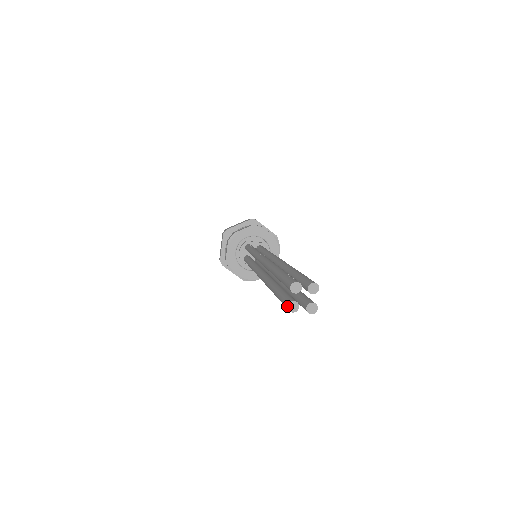
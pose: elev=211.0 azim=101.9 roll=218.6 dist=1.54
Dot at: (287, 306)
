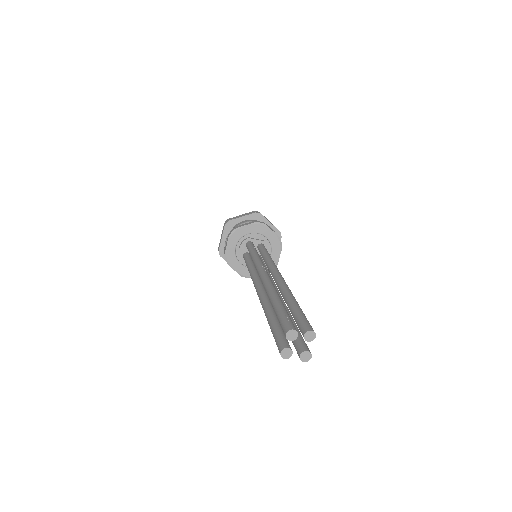
Dot at: (280, 352)
